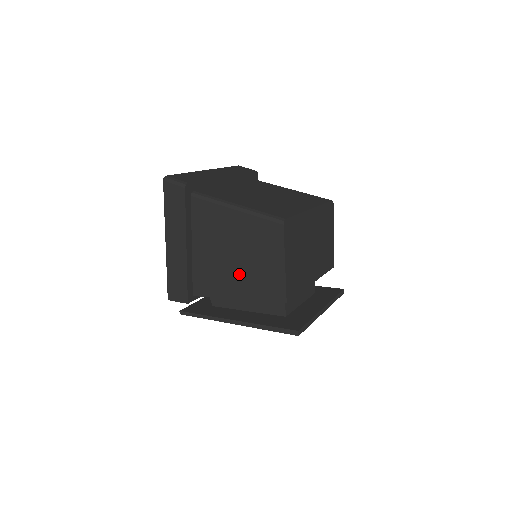
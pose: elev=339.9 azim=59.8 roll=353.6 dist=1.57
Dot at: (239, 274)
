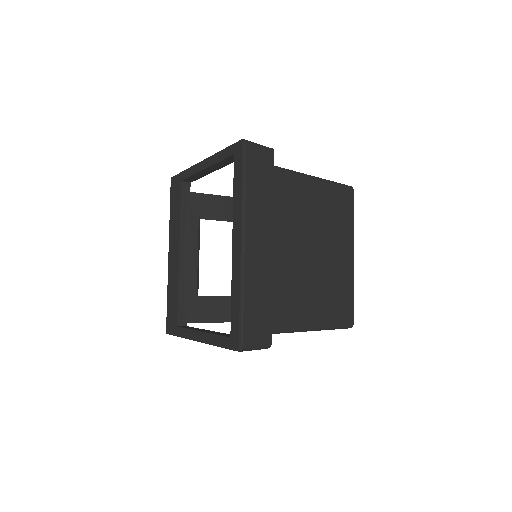
Dot at: occluded
